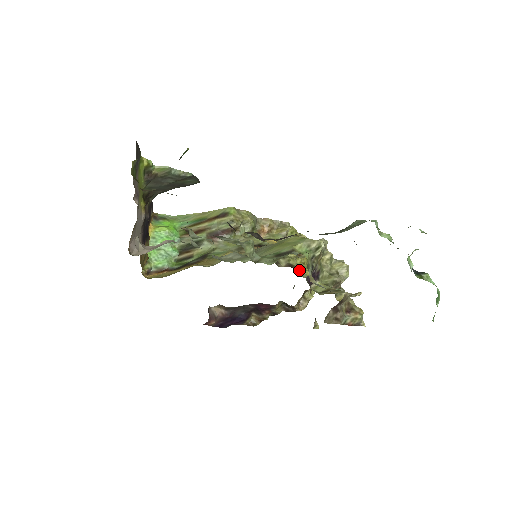
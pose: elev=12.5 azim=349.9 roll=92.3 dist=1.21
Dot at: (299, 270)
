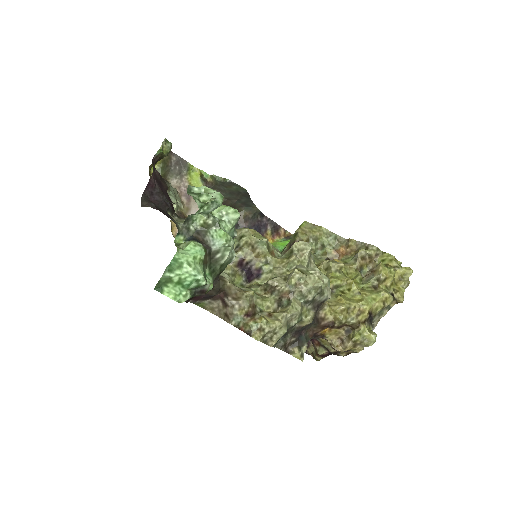
Dot at: (332, 293)
